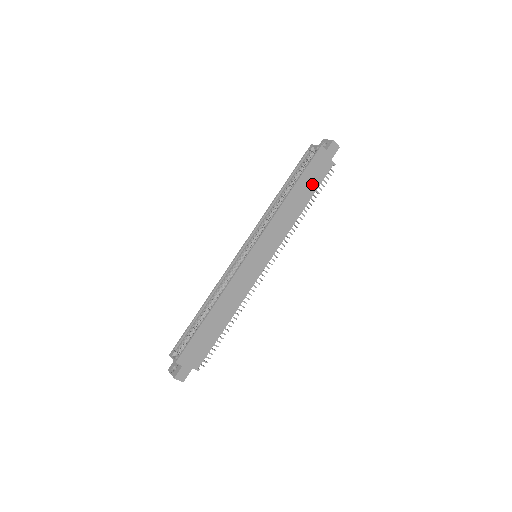
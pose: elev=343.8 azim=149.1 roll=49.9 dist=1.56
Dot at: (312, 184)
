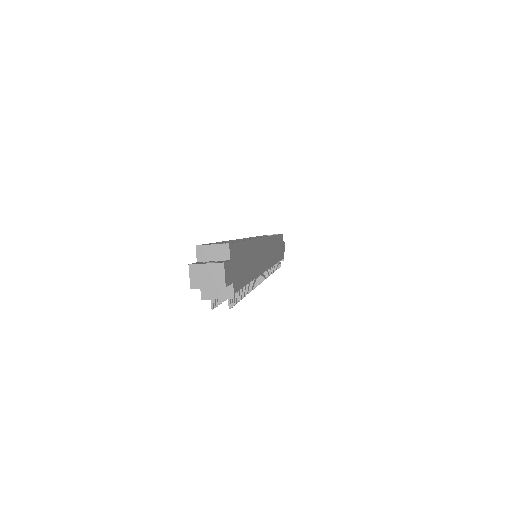
Dot at: (280, 252)
